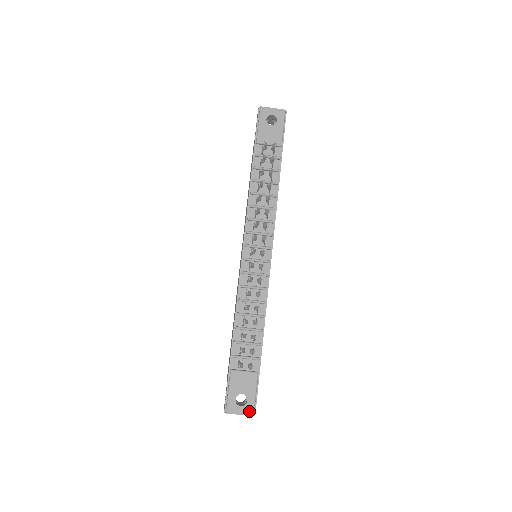
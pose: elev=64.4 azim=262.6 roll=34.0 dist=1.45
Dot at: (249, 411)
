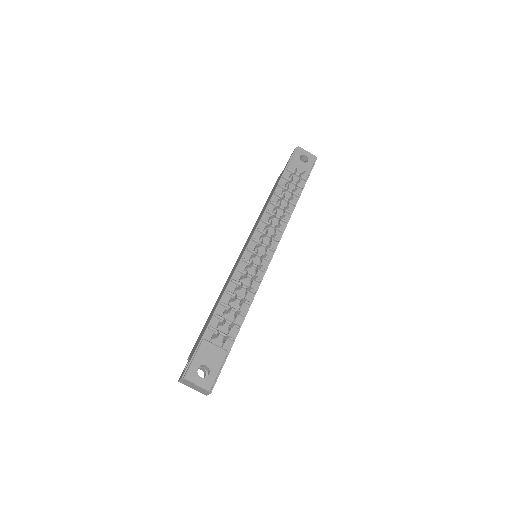
Dot at: (207, 385)
